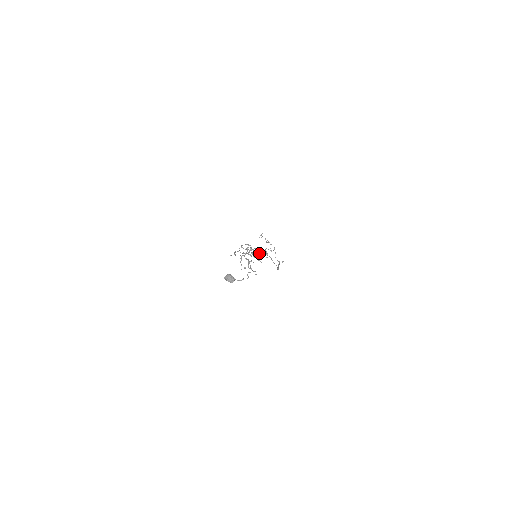
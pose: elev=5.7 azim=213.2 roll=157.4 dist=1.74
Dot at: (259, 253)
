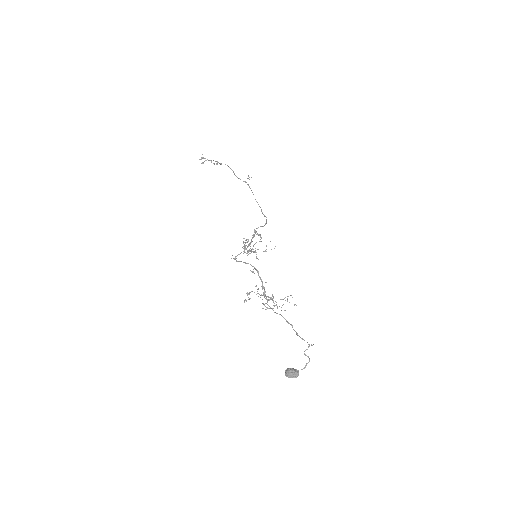
Dot at: occluded
